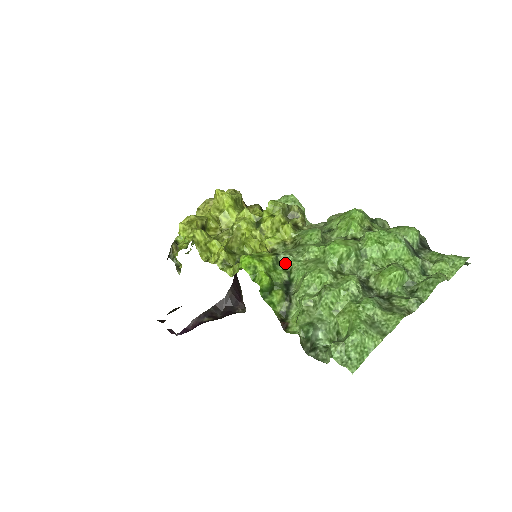
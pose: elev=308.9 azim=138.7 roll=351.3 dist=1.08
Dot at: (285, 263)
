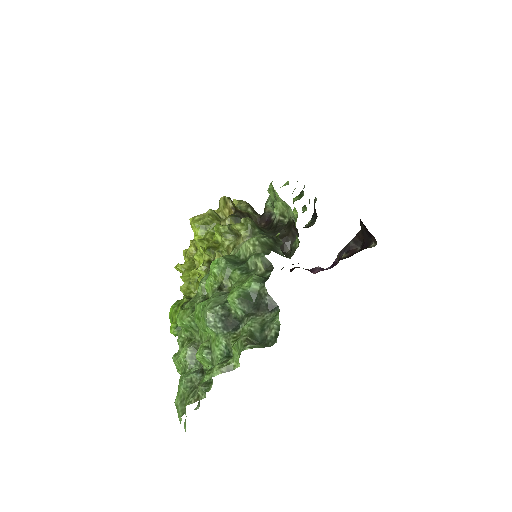
Dot at: occluded
